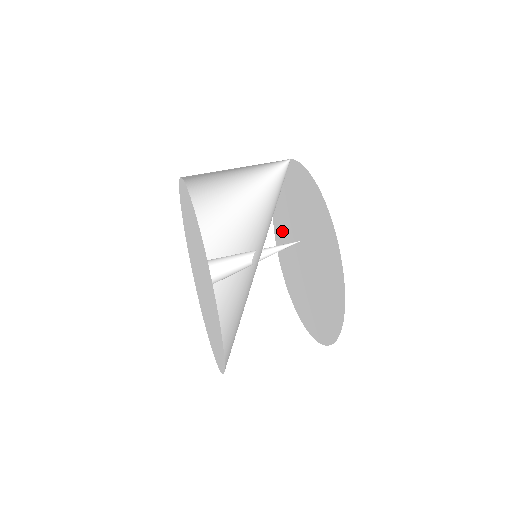
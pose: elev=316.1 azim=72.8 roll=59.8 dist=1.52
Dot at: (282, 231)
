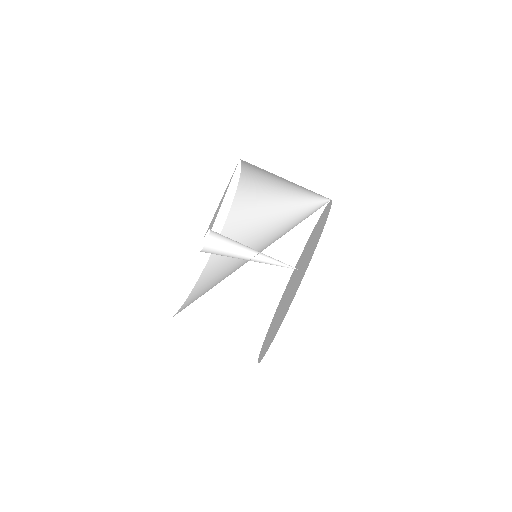
Dot at: (298, 263)
